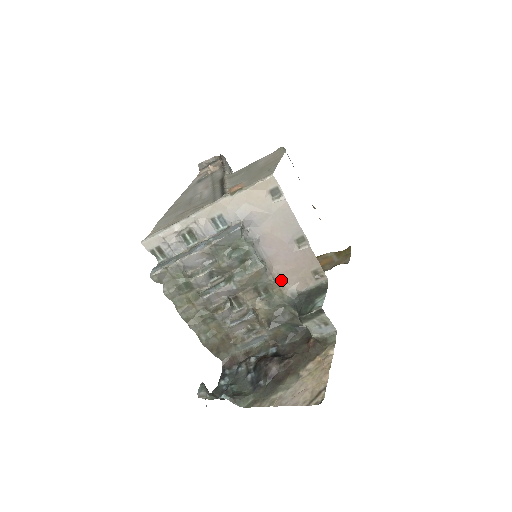
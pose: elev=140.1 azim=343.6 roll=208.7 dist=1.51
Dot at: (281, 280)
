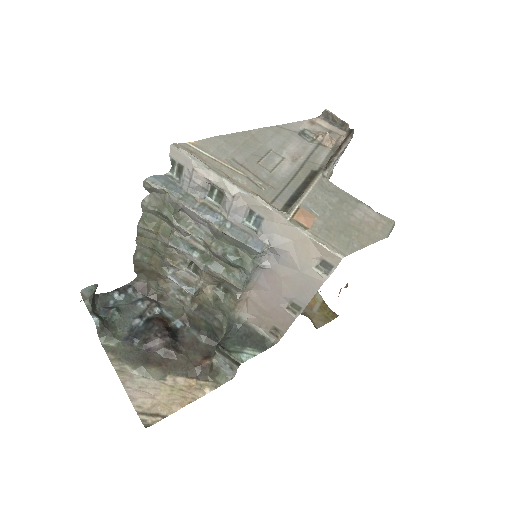
Dot at: (246, 301)
